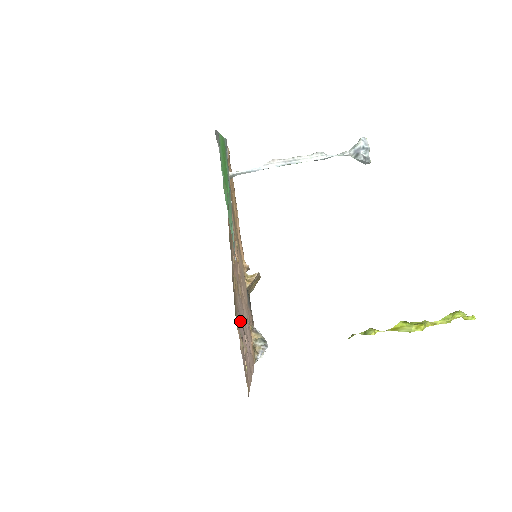
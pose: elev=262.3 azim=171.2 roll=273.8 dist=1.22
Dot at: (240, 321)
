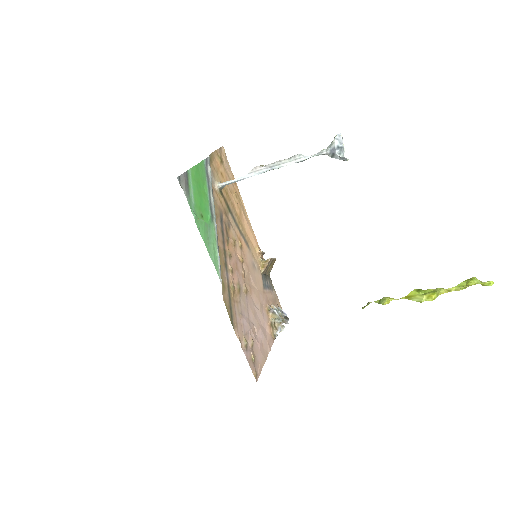
Dot at: (244, 320)
